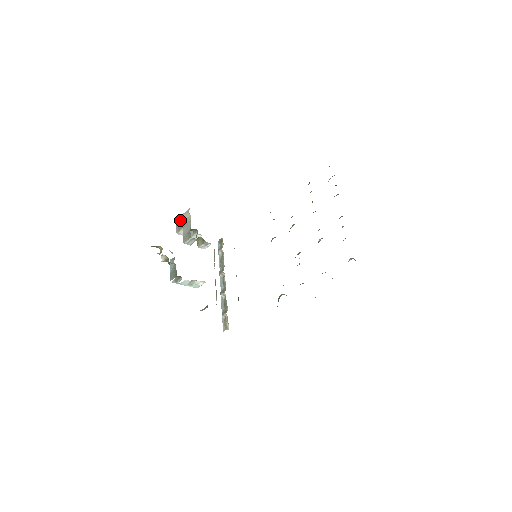
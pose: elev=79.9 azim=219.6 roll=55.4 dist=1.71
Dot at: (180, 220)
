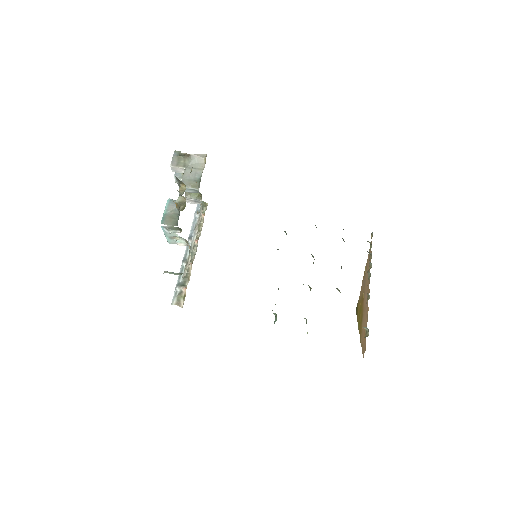
Dot at: (185, 156)
